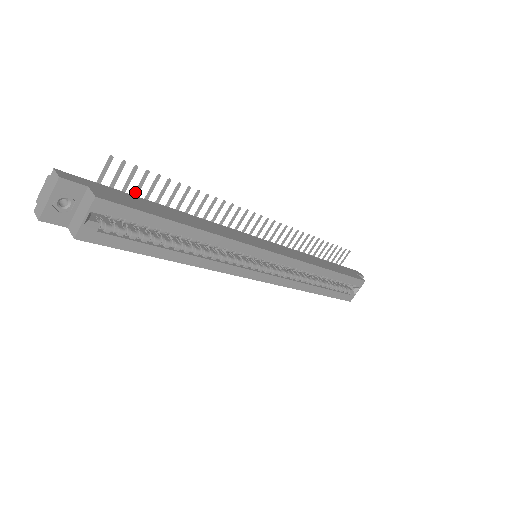
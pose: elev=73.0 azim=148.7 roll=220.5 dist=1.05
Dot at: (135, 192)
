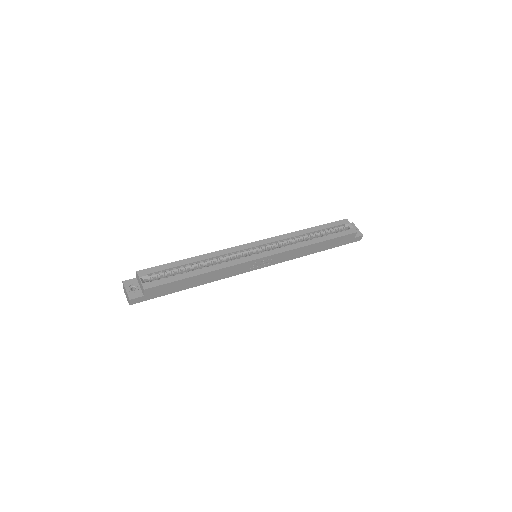
Dot at: occluded
